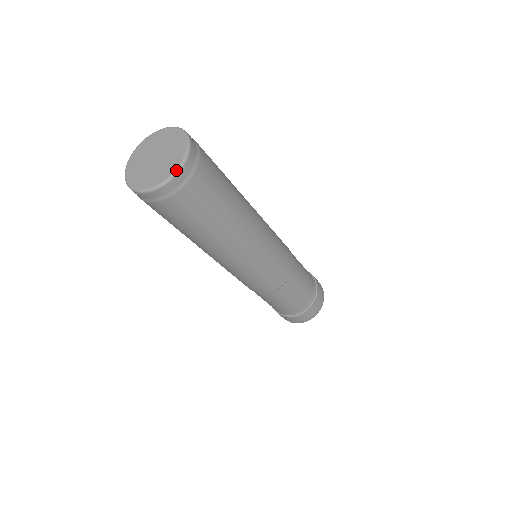
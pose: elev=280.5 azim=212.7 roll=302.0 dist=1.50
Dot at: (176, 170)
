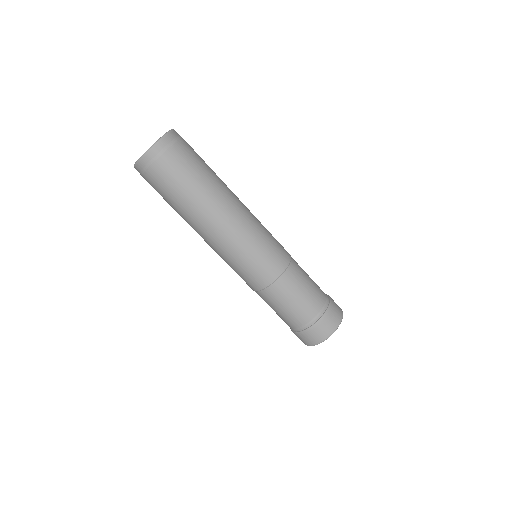
Dot at: (147, 150)
